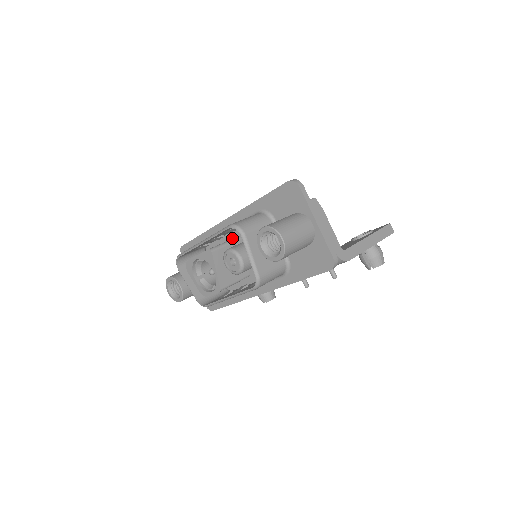
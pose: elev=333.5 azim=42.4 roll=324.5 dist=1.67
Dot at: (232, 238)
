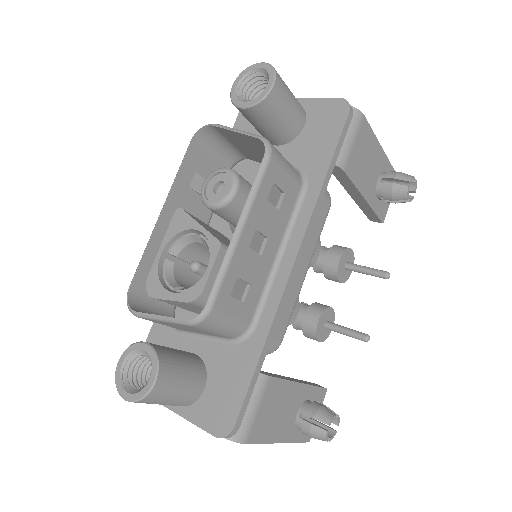
Dot at: occluded
